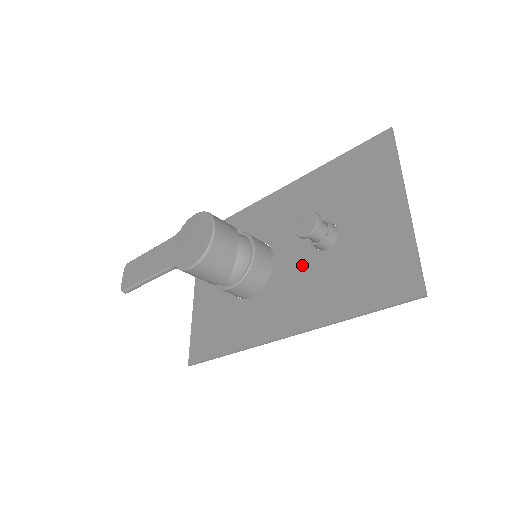
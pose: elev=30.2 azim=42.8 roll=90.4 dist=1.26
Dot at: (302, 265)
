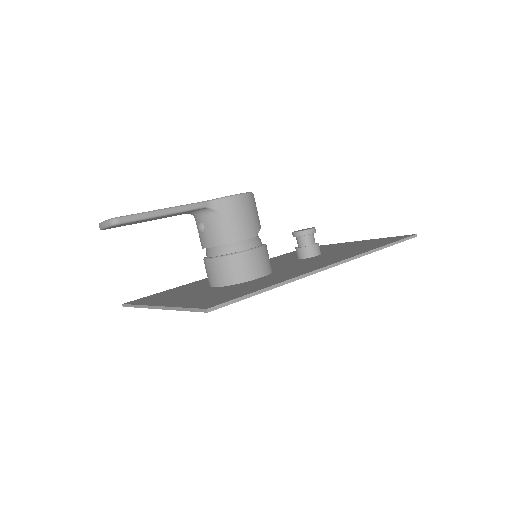
Dot at: (303, 261)
